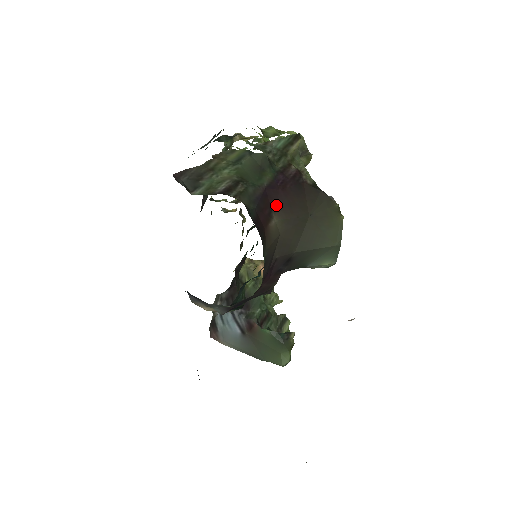
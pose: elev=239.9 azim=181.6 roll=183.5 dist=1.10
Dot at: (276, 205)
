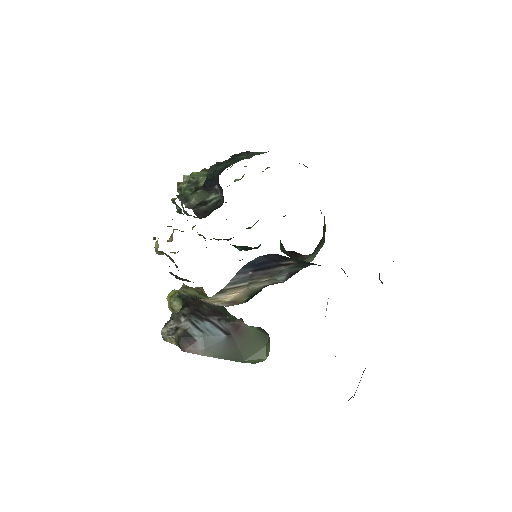
Dot at: occluded
